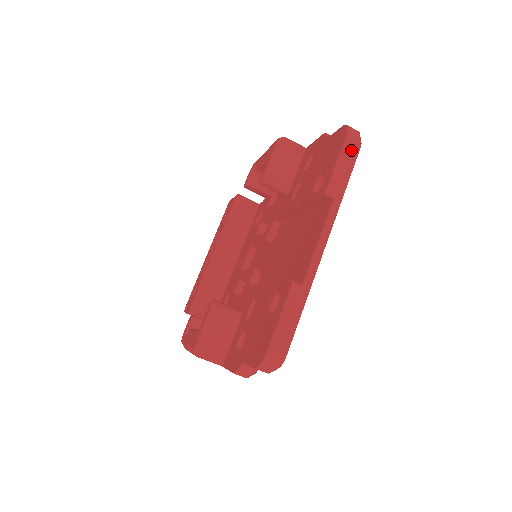
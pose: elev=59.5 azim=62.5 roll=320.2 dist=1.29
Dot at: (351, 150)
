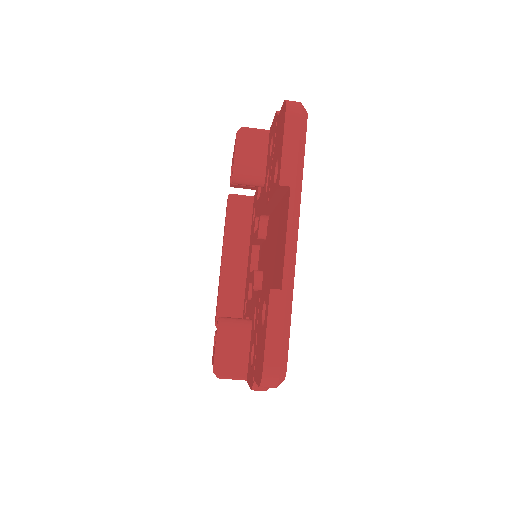
Dot at: (295, 127)
